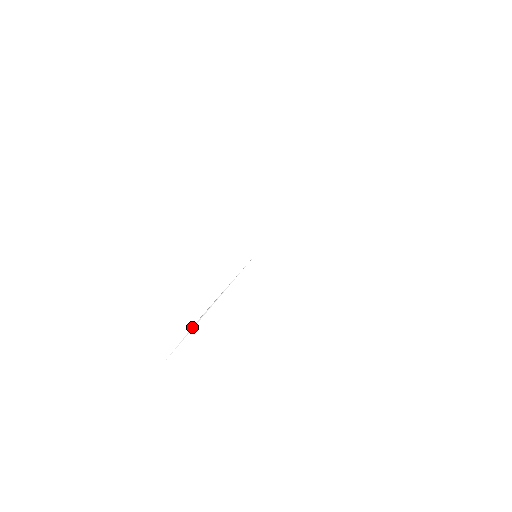
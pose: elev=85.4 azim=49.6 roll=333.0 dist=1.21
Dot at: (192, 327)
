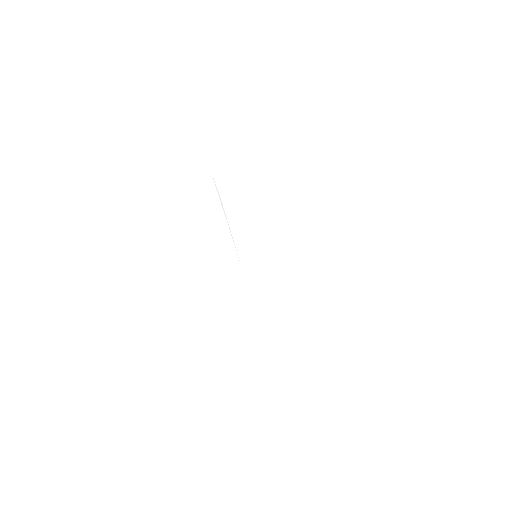
Dot at: occluded
